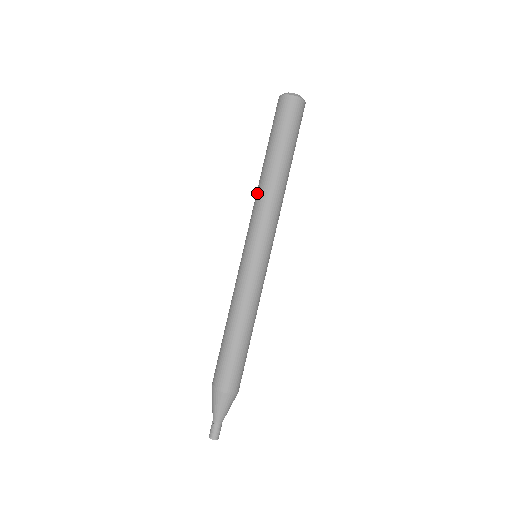
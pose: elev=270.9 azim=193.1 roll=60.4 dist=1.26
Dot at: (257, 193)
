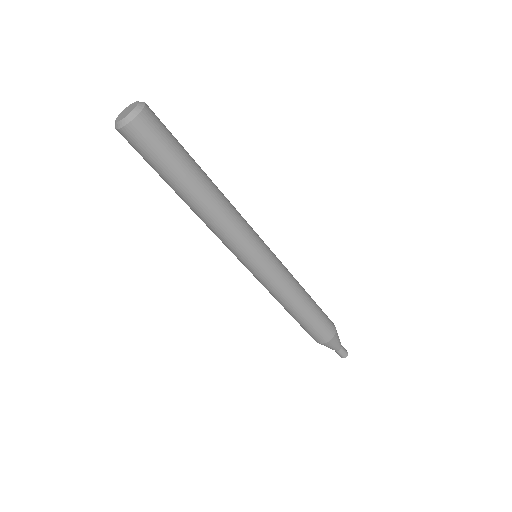
Dot at: (210, 224)
